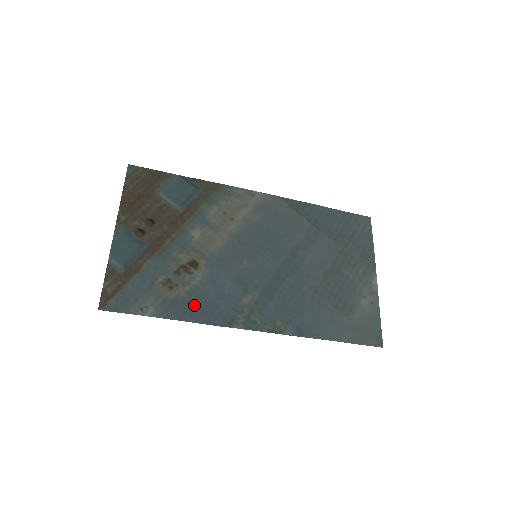
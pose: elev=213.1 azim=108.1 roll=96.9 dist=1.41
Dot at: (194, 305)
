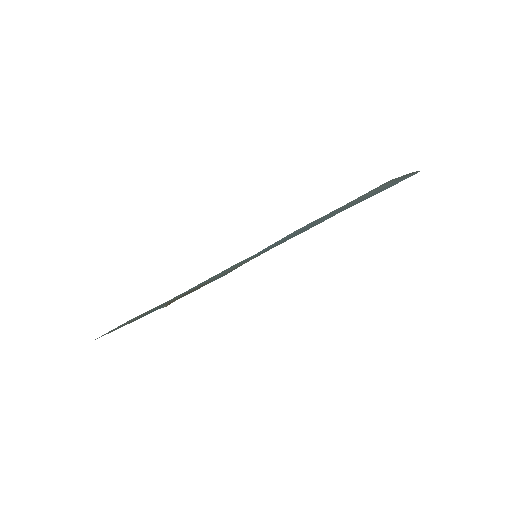
Dot at: occluded
